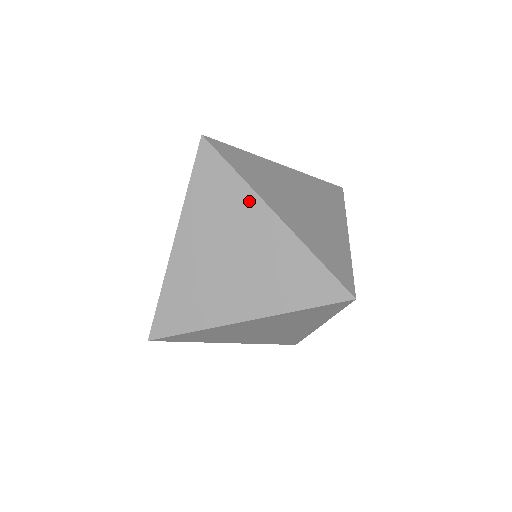
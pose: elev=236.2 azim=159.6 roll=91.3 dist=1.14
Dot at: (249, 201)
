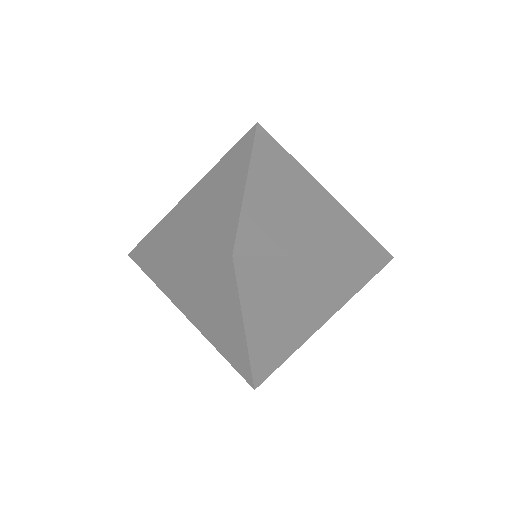
Dot at: (301, 266)
